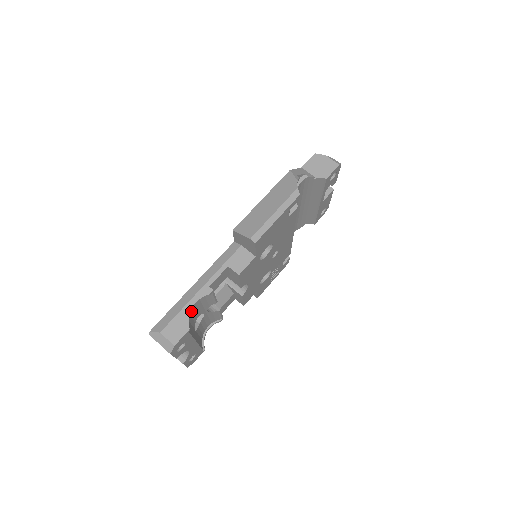
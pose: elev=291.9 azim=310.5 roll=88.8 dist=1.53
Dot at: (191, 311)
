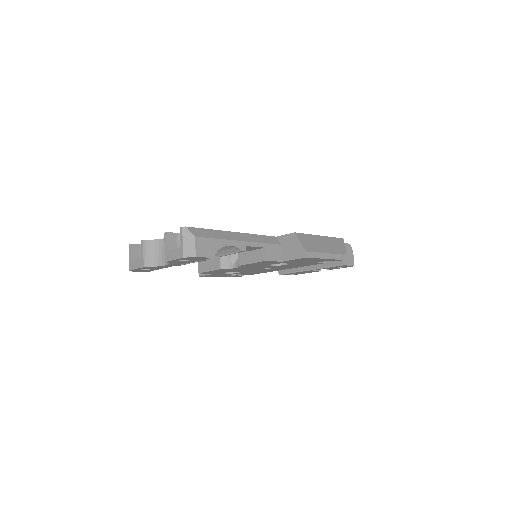
Dot at: occluded
